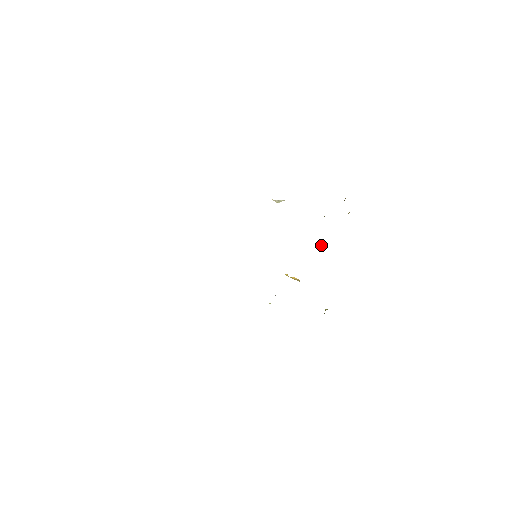
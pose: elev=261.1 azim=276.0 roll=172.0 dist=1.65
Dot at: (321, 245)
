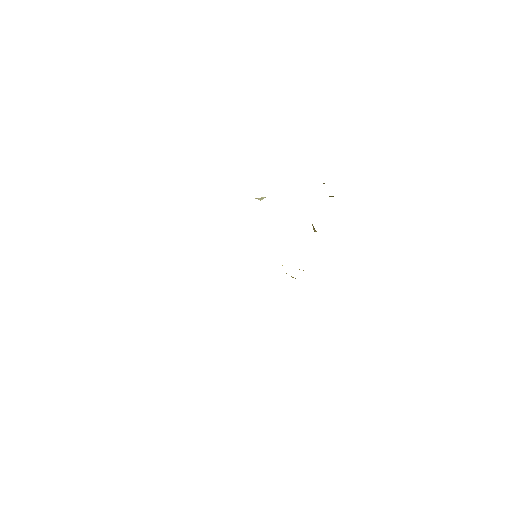
Dot at: (314, 229)
